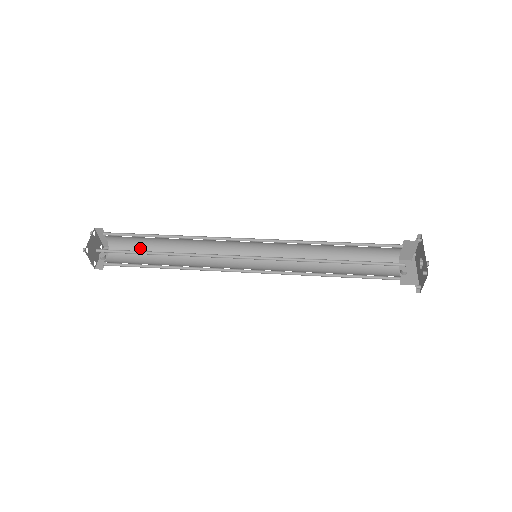
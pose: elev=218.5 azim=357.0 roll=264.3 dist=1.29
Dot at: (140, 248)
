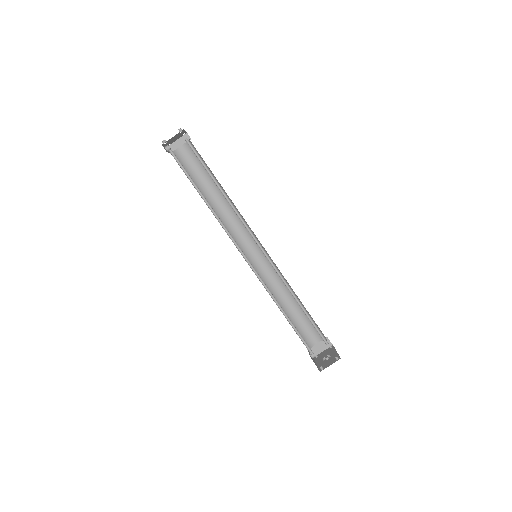
Dot at: (191, 175)
